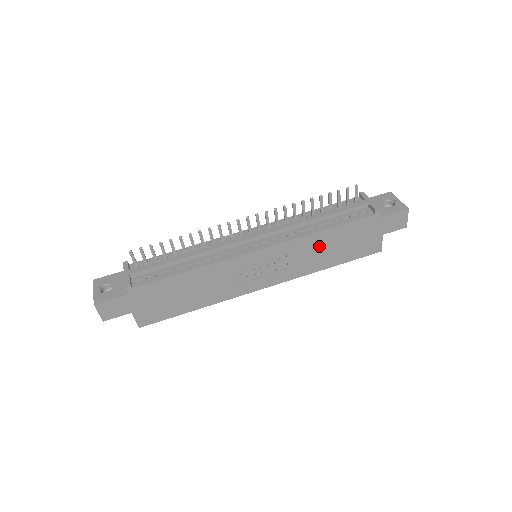
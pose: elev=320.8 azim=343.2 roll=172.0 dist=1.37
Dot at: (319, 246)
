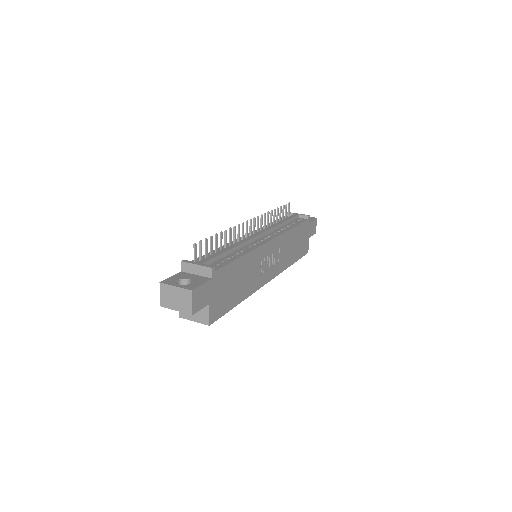
Dot at: (290, 242)
